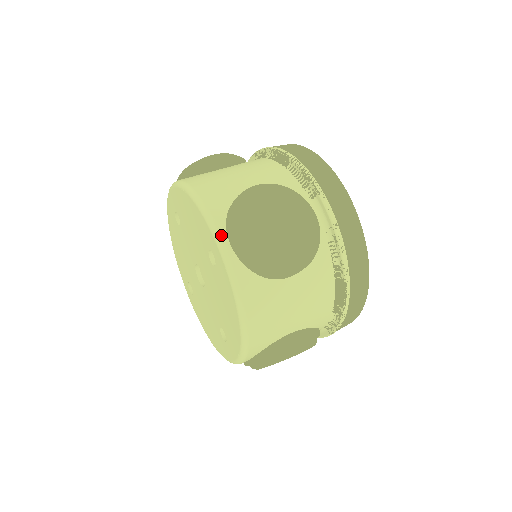
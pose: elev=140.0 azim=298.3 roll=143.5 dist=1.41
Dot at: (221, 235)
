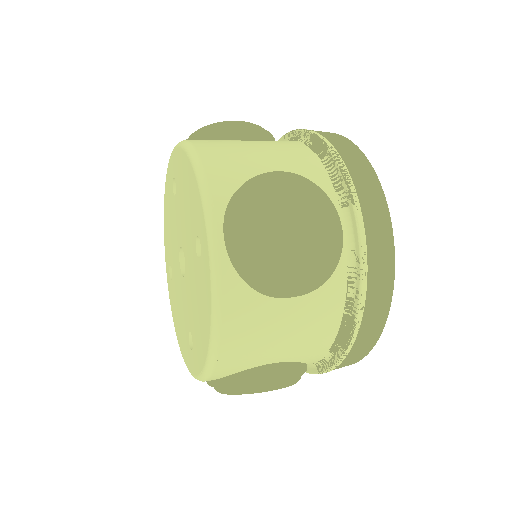
Dot at: (215, 223)
